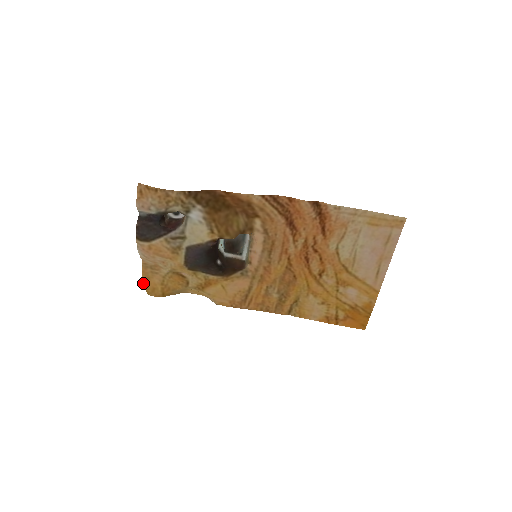
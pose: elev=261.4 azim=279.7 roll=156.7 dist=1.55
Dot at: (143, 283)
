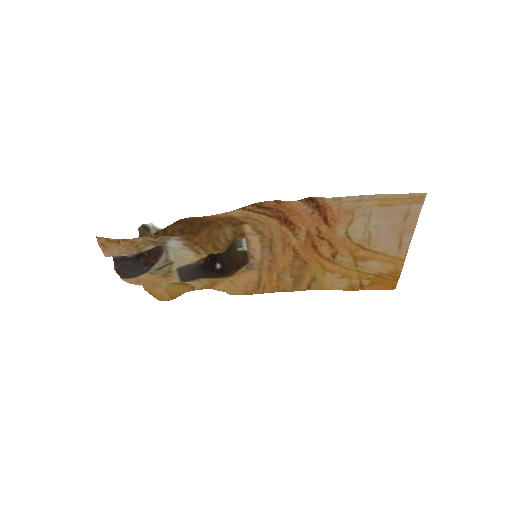
Dot at: (149, 293)
